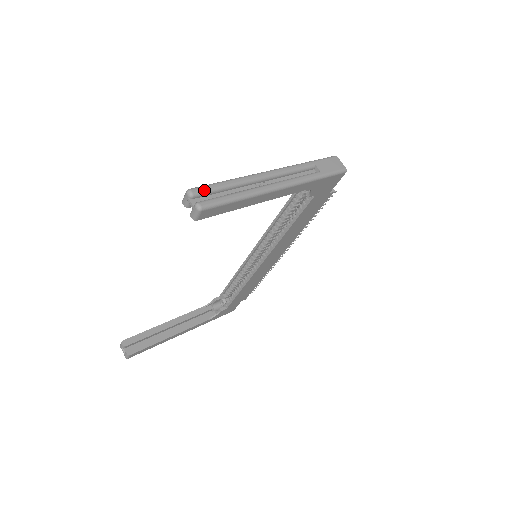
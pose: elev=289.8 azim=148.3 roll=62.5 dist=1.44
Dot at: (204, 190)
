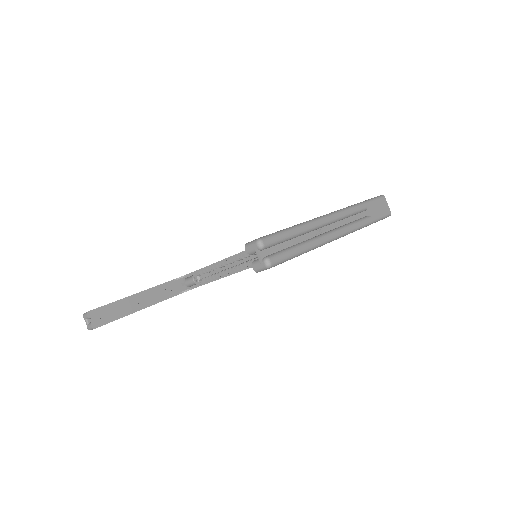
Dot at: (274, 241)
